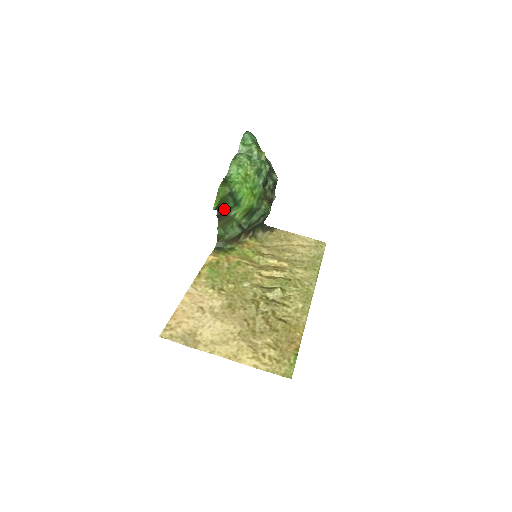
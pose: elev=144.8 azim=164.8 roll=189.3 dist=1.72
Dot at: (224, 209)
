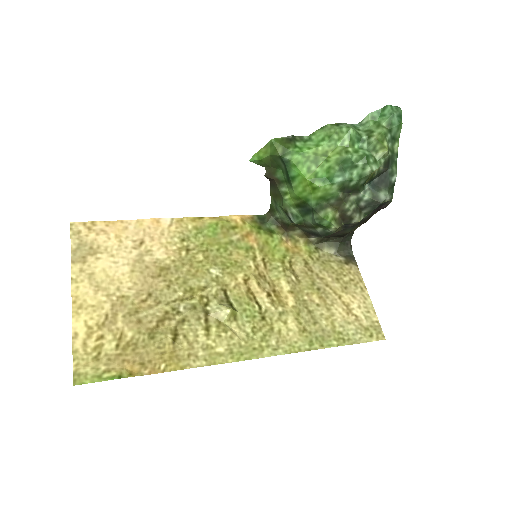
Dot at: (276, 175)
